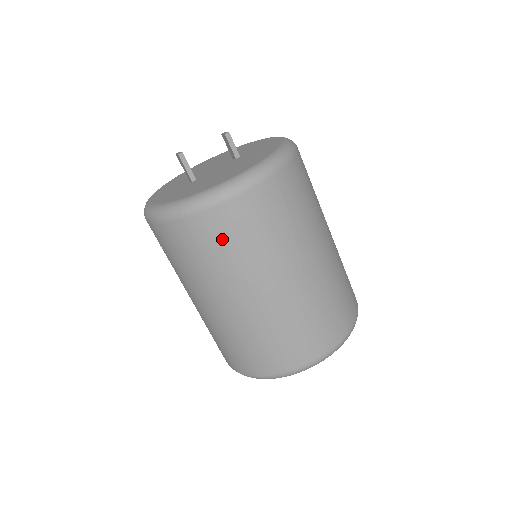
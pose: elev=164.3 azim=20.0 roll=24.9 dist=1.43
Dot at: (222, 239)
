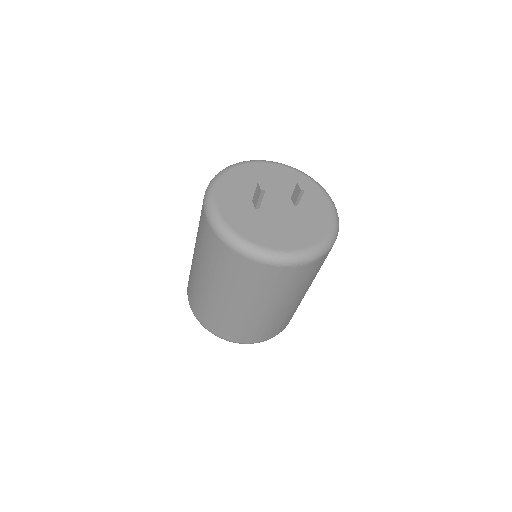
Dot at: (258, 279)
